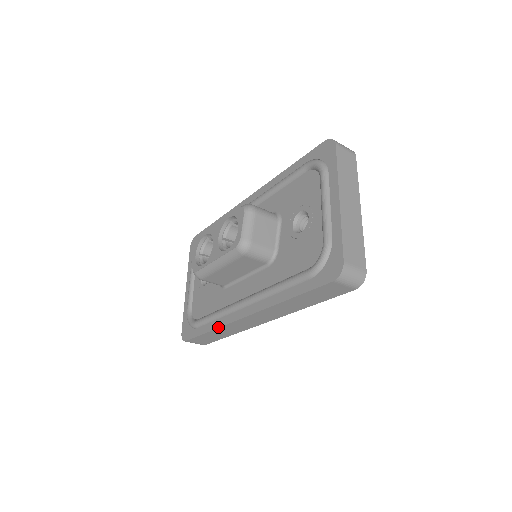
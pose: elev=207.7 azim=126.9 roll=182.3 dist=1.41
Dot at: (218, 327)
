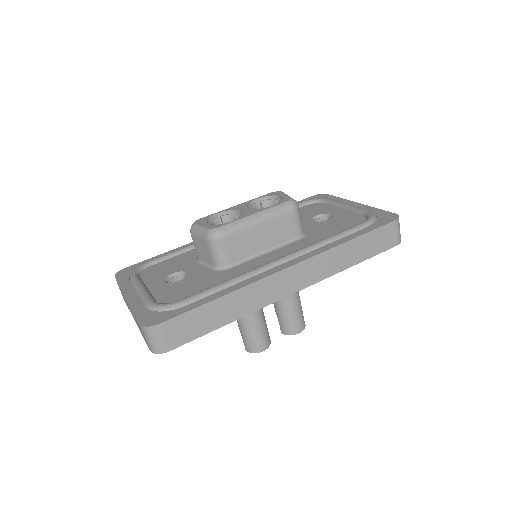
Dot at: (240, 287)
